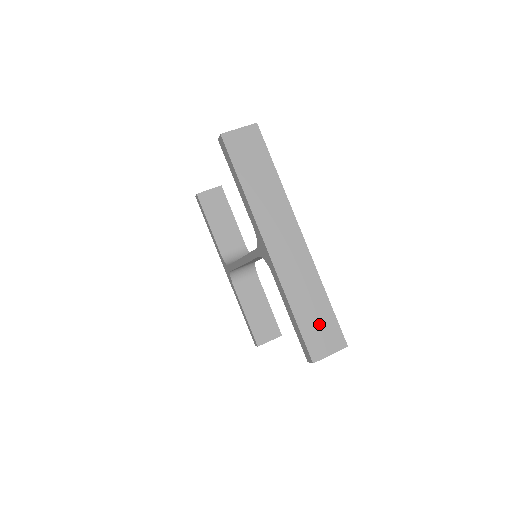
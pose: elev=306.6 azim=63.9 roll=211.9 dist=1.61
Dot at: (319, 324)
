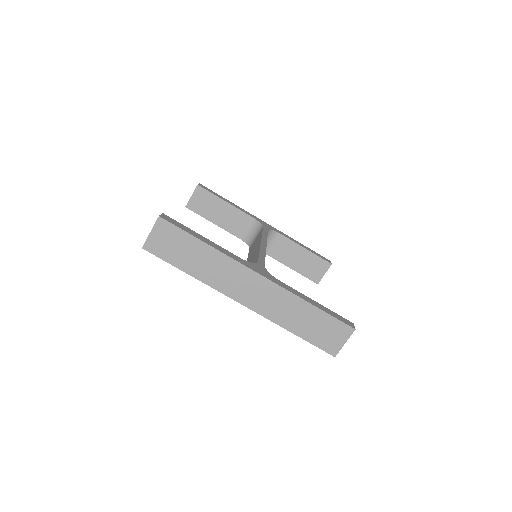
Dot at: (321, 329)
